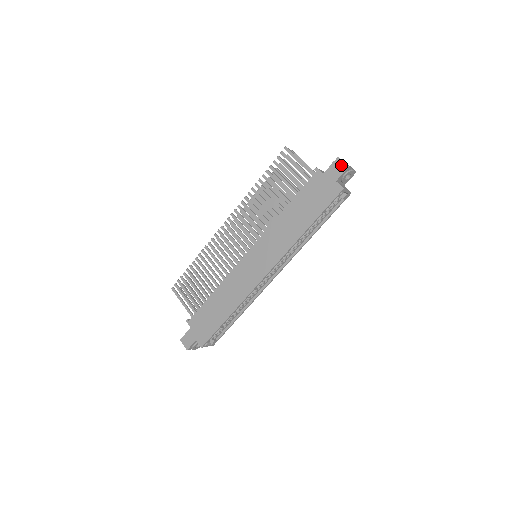
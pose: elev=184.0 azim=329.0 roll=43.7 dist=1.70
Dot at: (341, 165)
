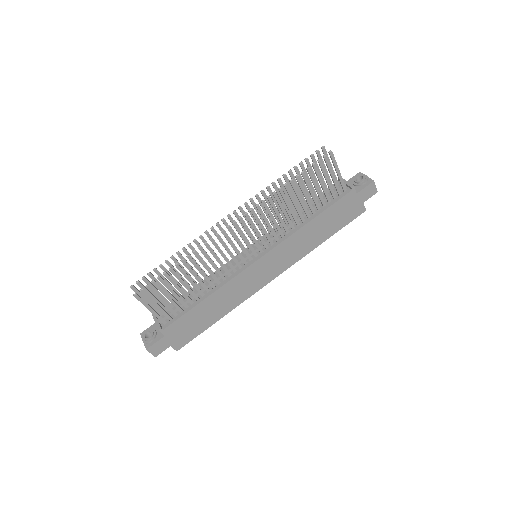
Dot at: (373, 189)
